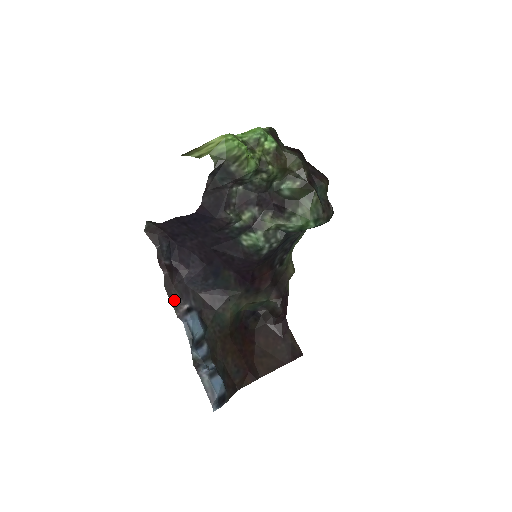
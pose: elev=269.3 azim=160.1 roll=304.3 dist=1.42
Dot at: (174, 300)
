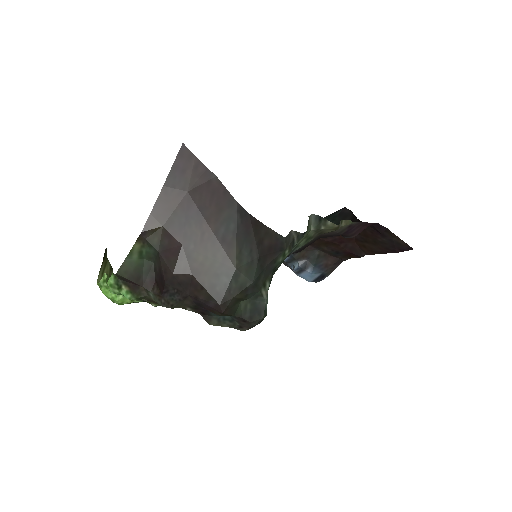
Dot at: occluded
